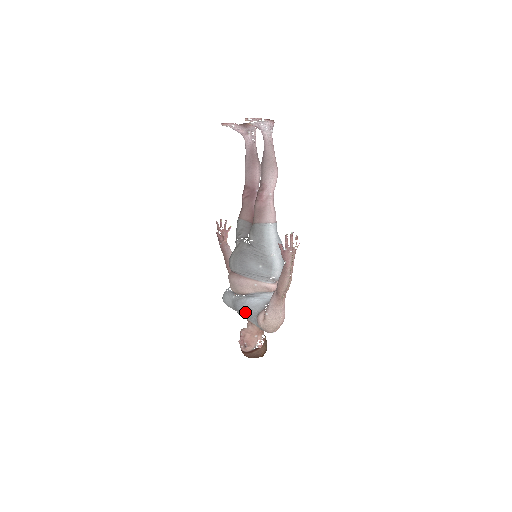
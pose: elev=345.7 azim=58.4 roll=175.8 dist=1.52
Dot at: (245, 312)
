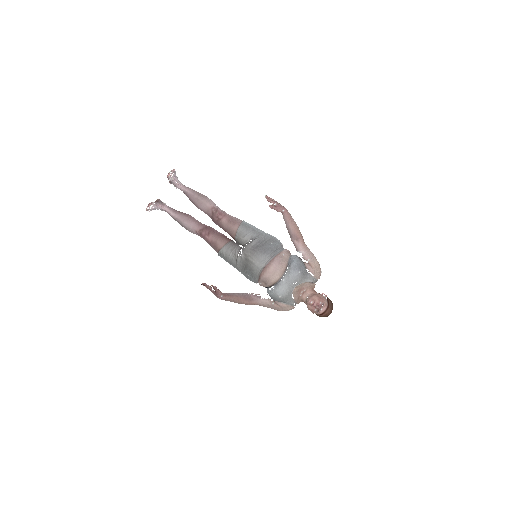
Dot at: (302, 270)
